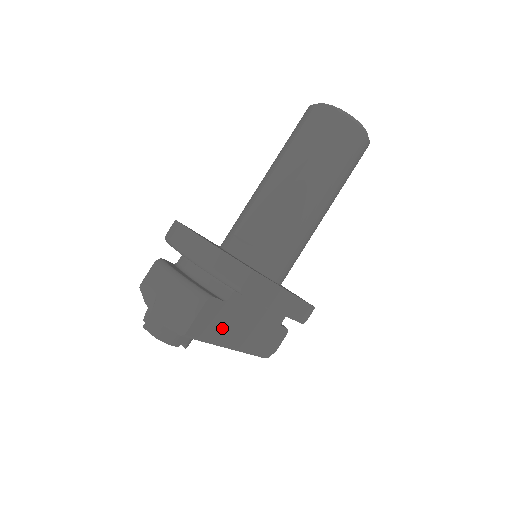
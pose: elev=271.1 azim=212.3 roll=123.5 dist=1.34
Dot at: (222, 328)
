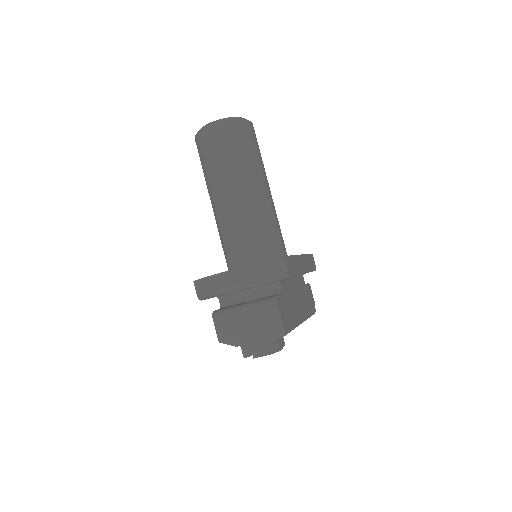
Dot at: (292, 312)
